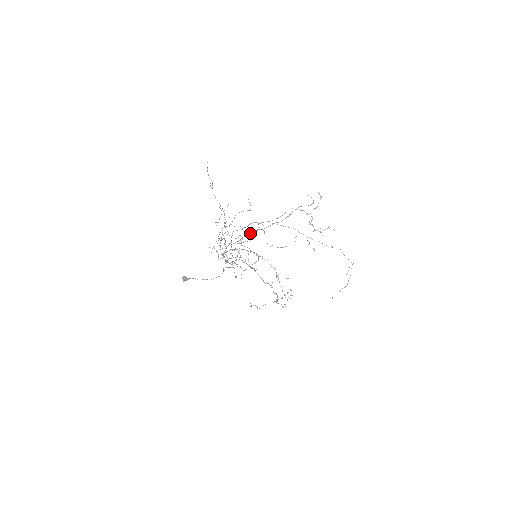
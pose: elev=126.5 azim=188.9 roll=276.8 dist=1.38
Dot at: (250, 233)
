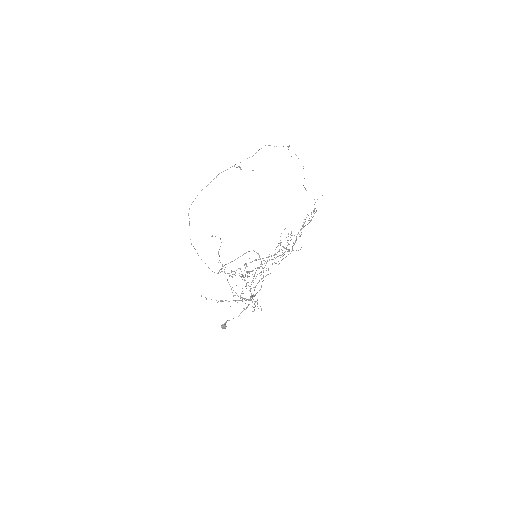
Dot at: occluded
